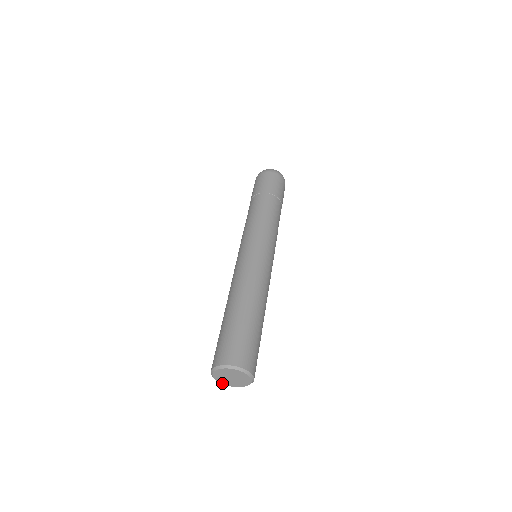
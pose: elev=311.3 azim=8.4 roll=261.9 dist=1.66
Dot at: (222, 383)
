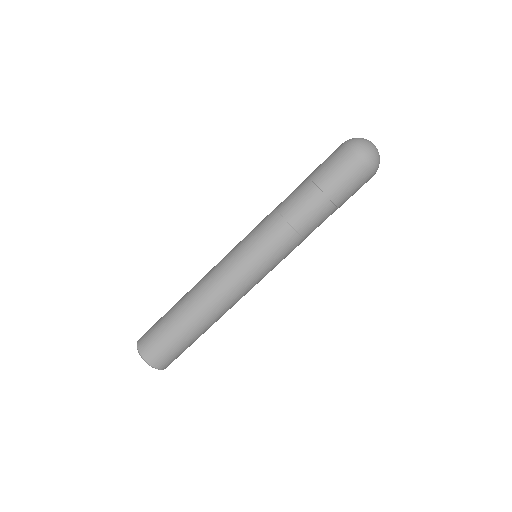
Dot at: occluded
